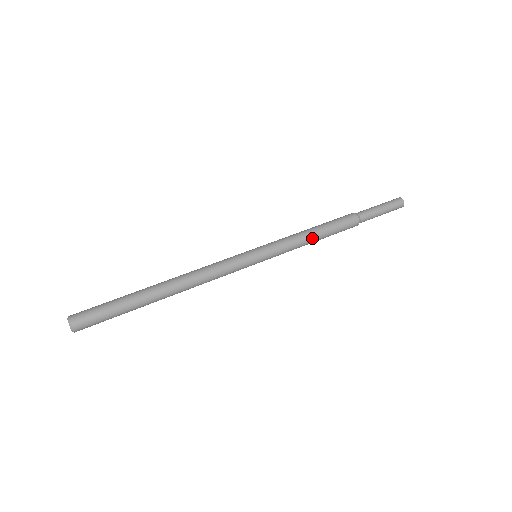
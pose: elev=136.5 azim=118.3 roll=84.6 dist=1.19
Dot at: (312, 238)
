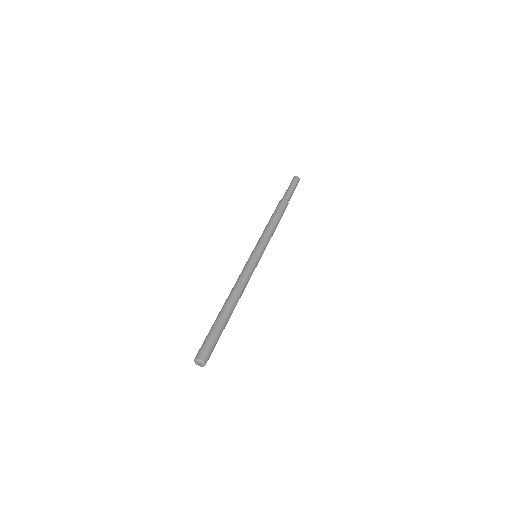
Dot at: (275, 228)
